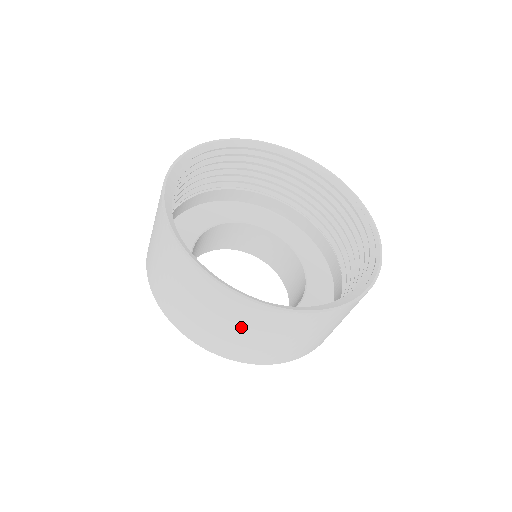
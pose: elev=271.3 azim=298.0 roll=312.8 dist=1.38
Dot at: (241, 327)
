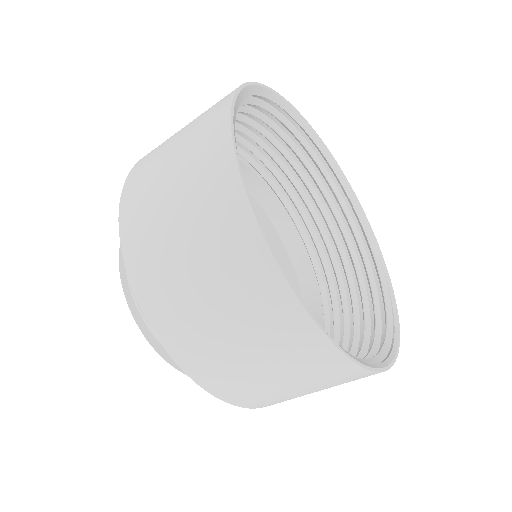
Dot at: (251, 337)
